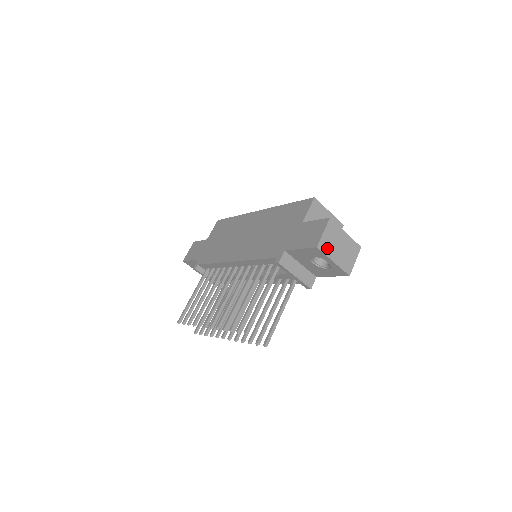
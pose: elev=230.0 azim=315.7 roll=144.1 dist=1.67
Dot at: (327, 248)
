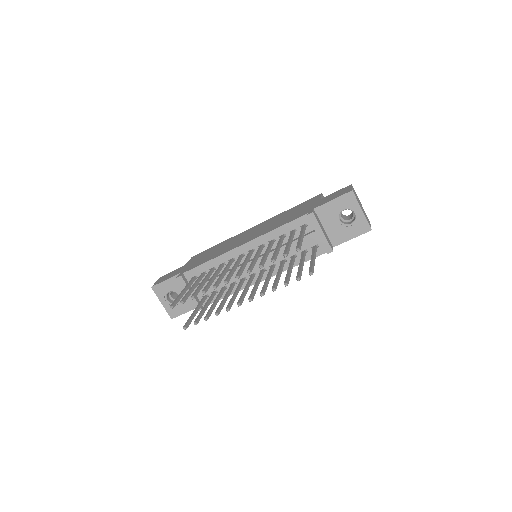
Dot at: occluded
